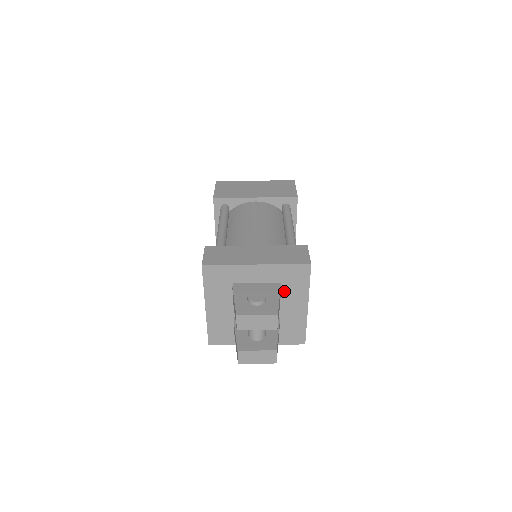
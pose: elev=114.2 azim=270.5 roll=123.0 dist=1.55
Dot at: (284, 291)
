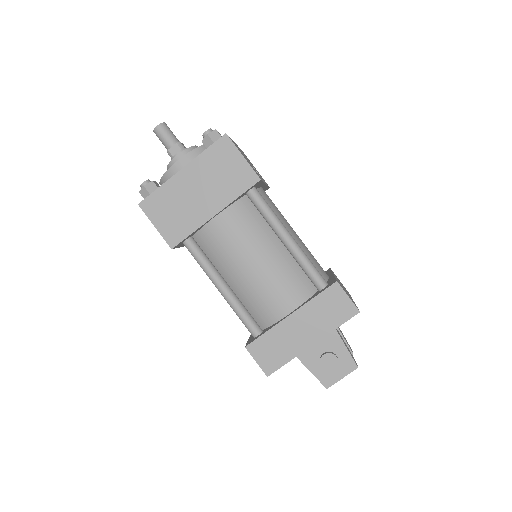
Dot at: occluded
